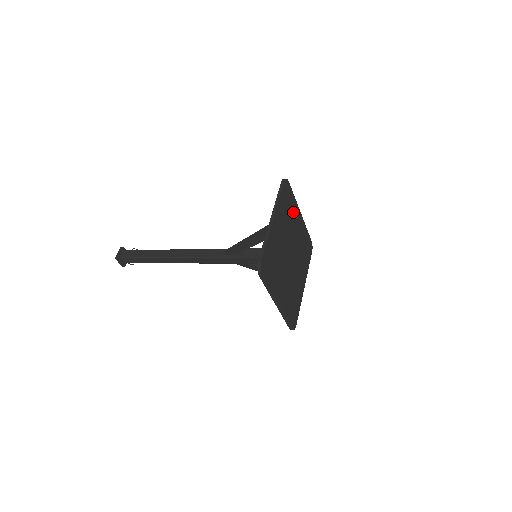
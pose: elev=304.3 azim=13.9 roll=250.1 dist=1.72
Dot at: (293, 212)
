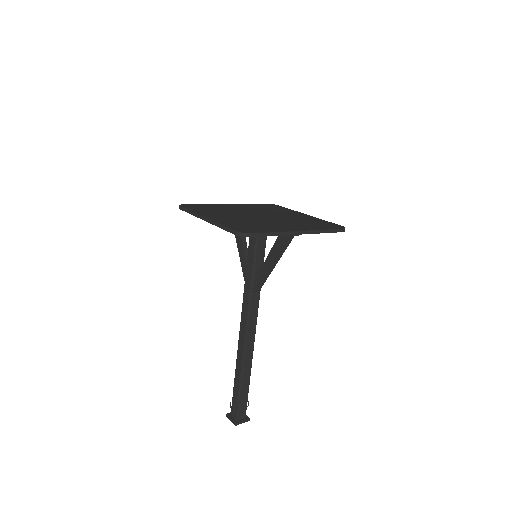
Dot at: (283, 211)
